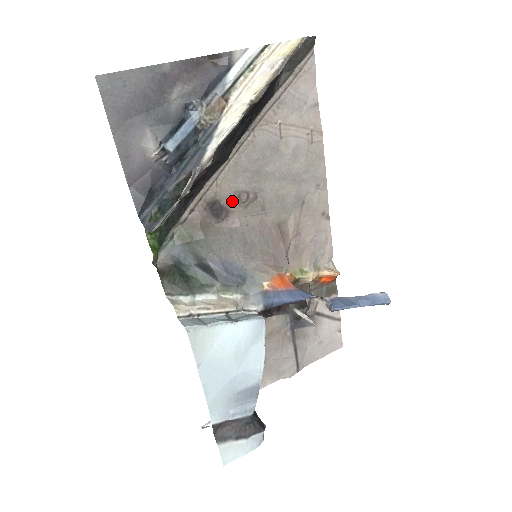
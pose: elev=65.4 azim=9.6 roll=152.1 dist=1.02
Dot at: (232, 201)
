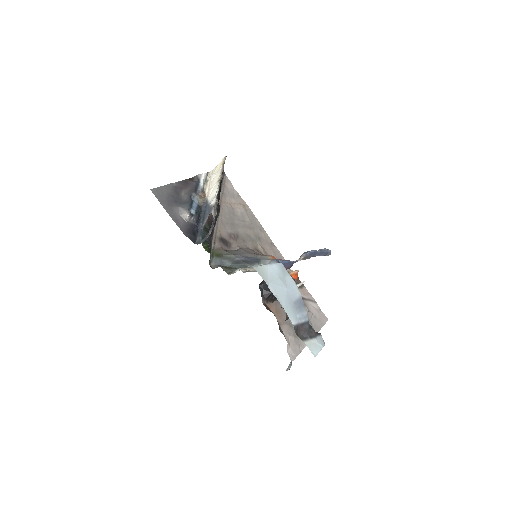
Dot at: (229, 238)
